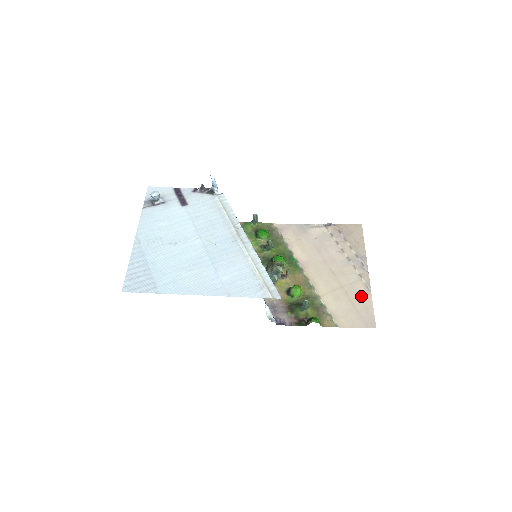
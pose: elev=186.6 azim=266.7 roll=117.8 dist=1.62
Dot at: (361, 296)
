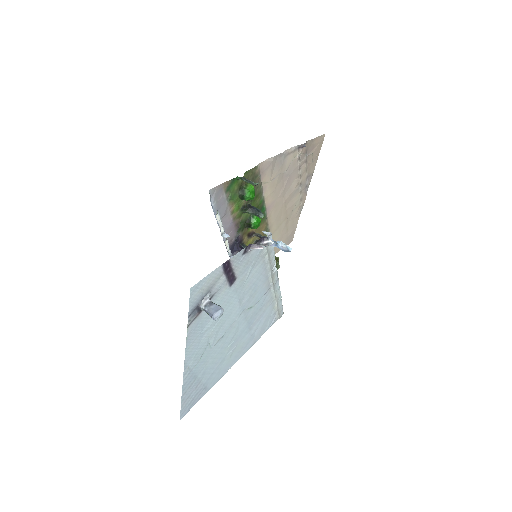
Dot at: (294, 220)
